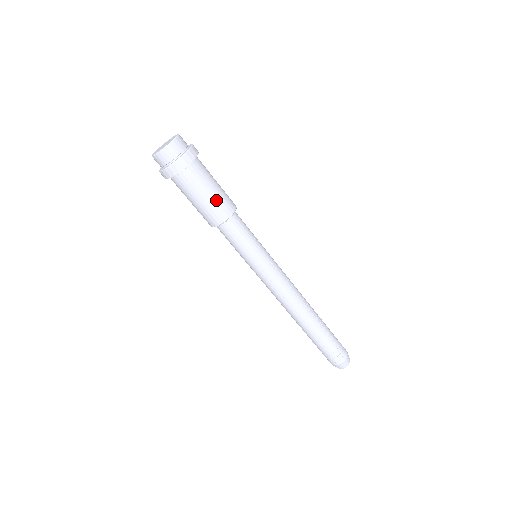
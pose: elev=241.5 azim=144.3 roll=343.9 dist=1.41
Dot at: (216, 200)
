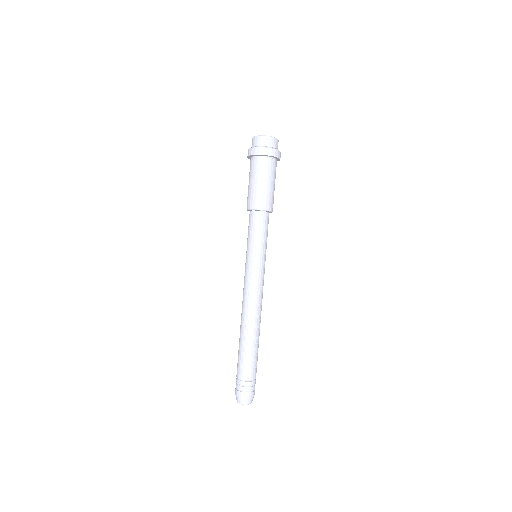
Dot at: (264, 192)
